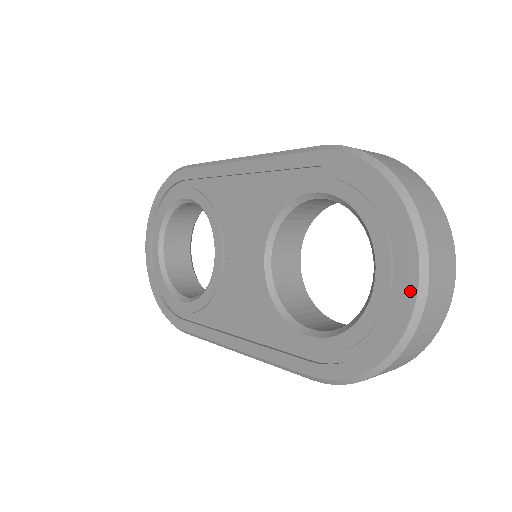
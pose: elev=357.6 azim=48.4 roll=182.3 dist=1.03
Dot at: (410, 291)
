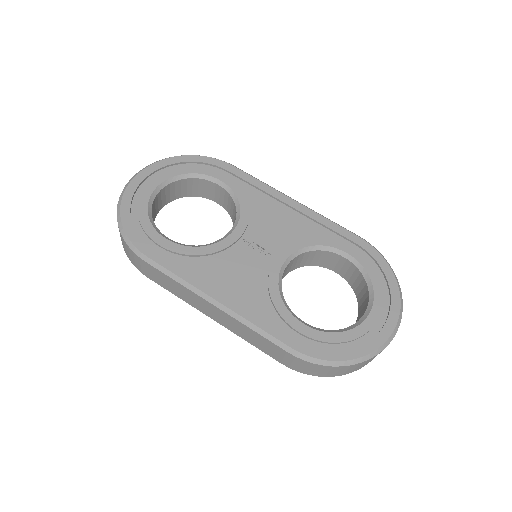
Dot at: (388, 331)
